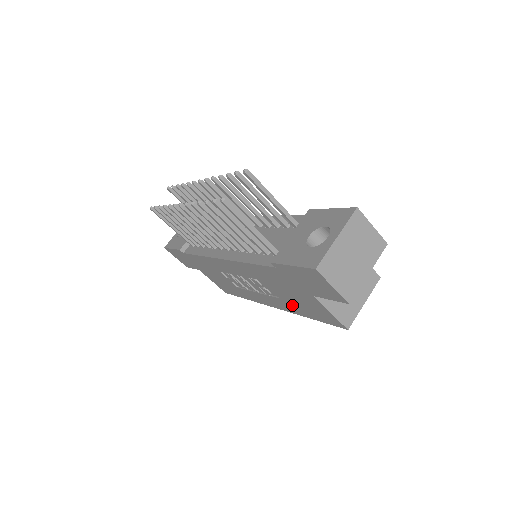
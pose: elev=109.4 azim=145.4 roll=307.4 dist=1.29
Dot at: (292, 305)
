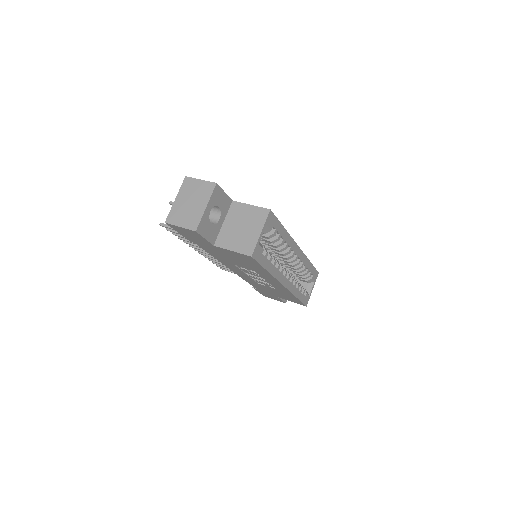
Dot at: (256, 269)
